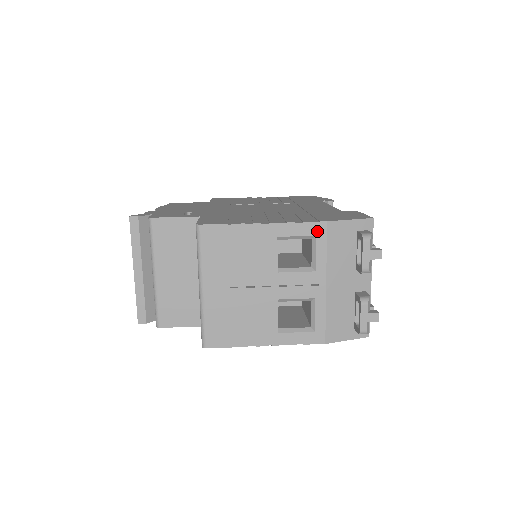
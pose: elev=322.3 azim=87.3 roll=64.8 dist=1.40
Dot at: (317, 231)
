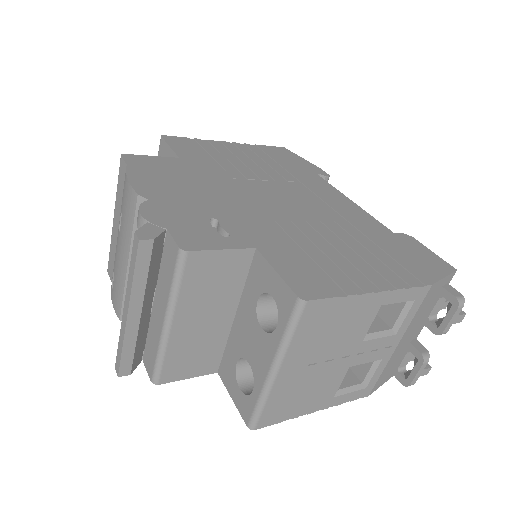
Dot at: (419, 295)
